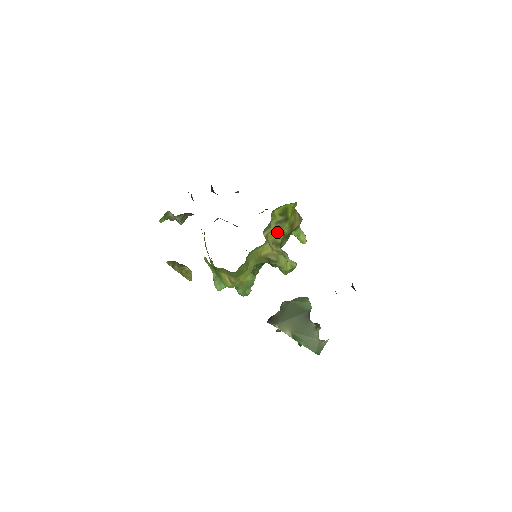
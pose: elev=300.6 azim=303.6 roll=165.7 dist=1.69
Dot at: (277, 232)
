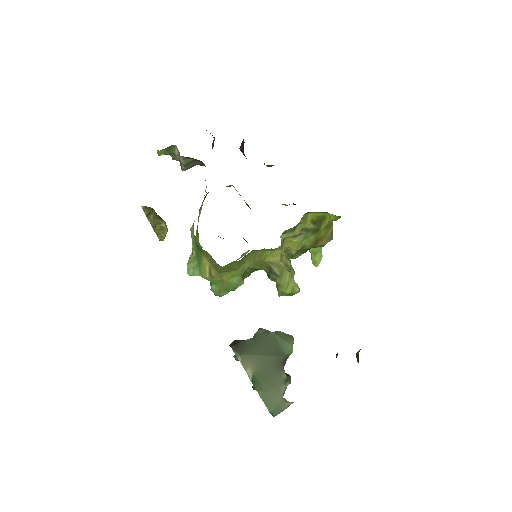
Dot at: (297, 240)
